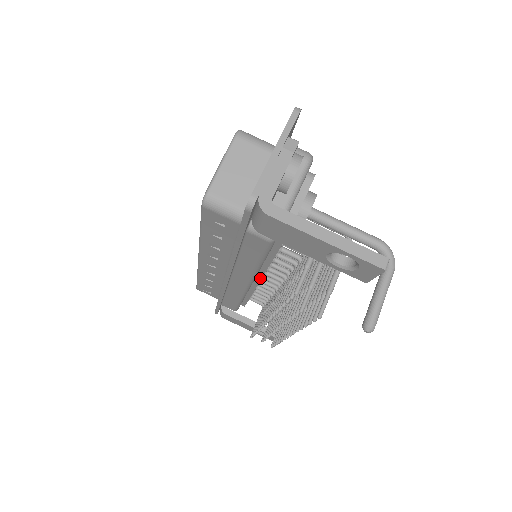
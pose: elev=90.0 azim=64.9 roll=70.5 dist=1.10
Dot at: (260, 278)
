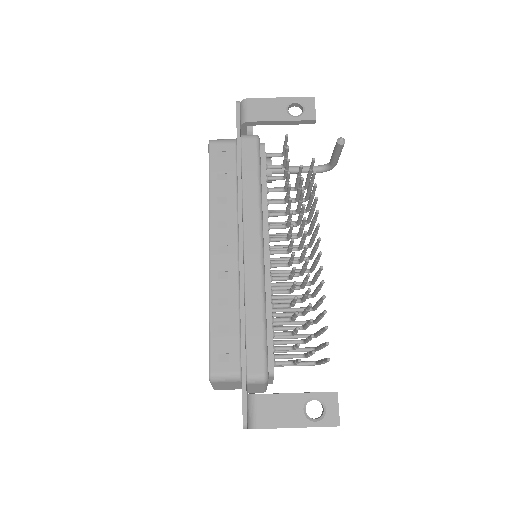
Dot at: (267, 240)
